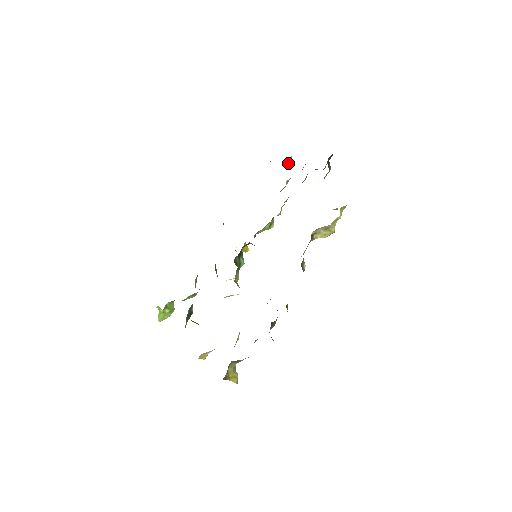
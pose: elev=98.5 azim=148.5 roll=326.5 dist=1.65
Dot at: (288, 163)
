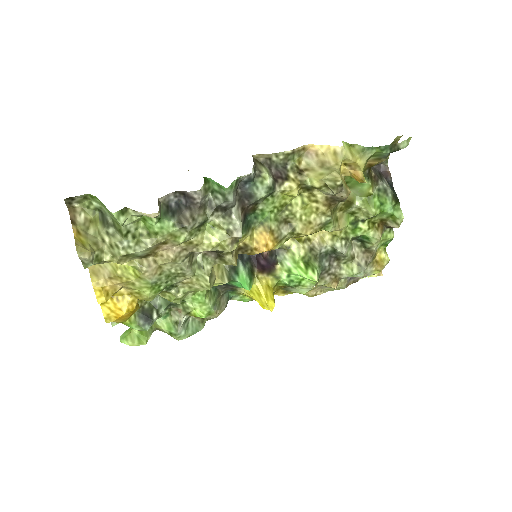
Dot at: (378, 256)
